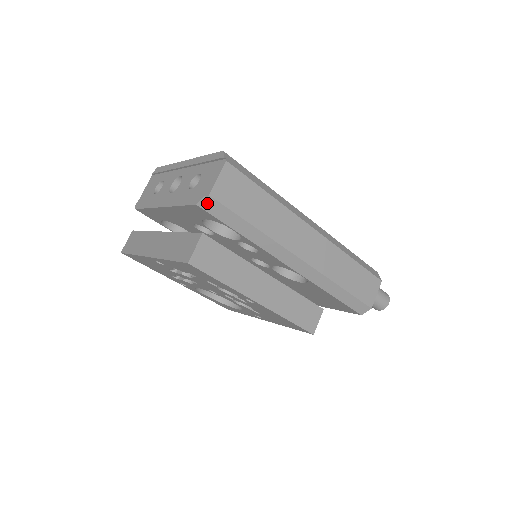
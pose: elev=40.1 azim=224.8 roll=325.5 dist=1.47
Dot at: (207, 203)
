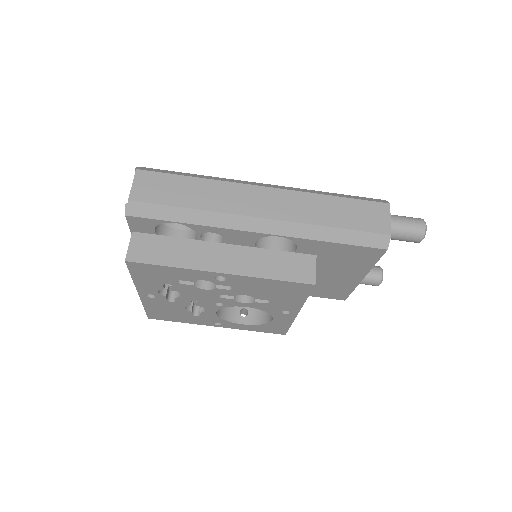
Dot at: (132, 209)
